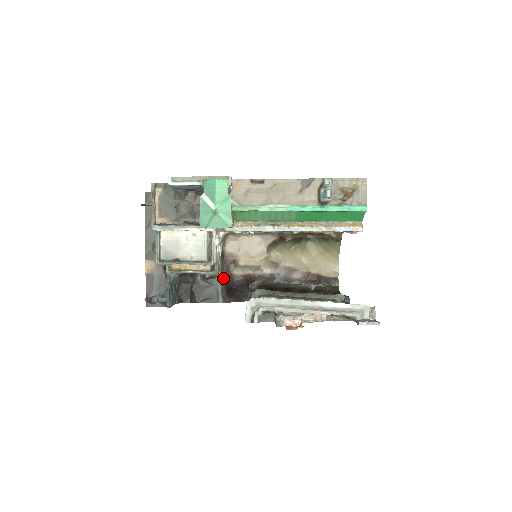
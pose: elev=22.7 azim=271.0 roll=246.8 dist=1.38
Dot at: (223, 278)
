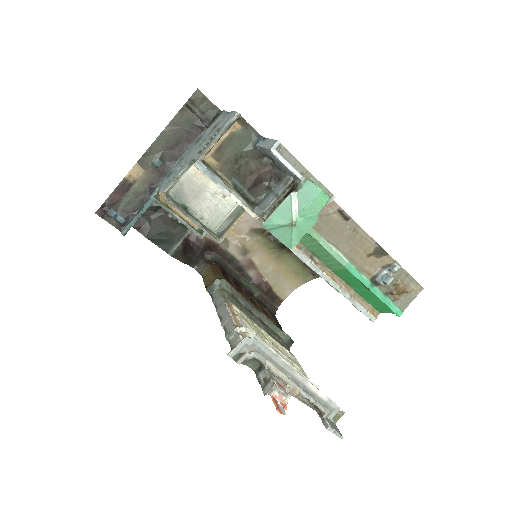
Dot at: occluded
